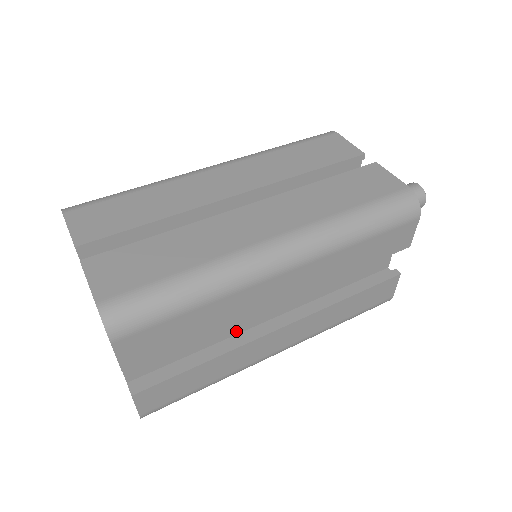
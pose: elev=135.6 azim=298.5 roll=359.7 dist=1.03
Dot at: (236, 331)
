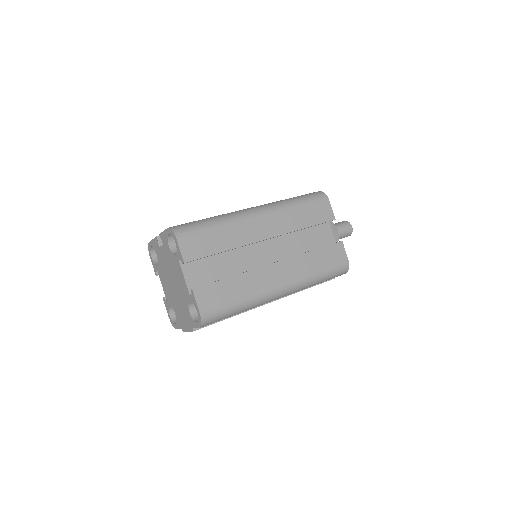
Dot at: occluded
